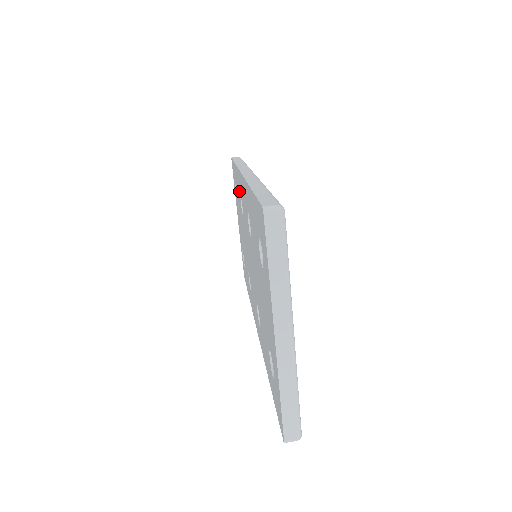
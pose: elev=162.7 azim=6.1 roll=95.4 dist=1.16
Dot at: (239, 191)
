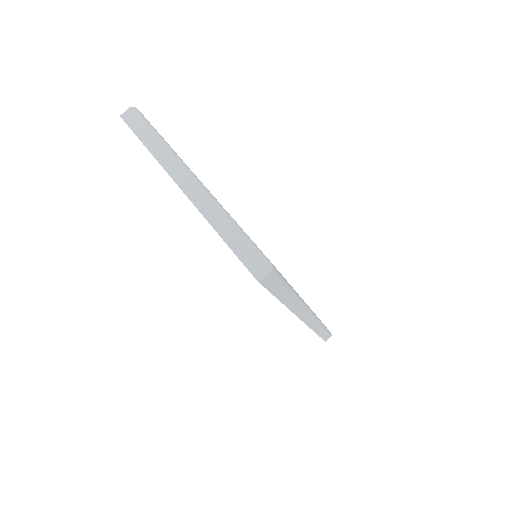
Dot at: occluded
